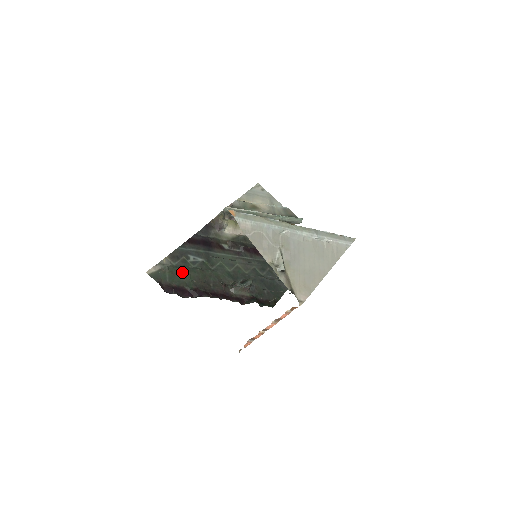
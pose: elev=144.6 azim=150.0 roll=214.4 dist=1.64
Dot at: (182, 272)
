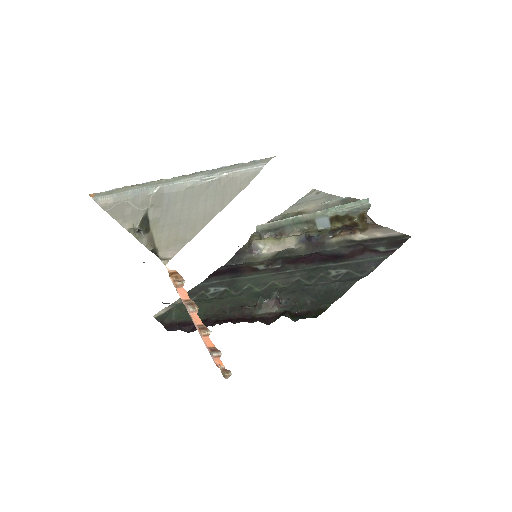
Dot at: occluded
